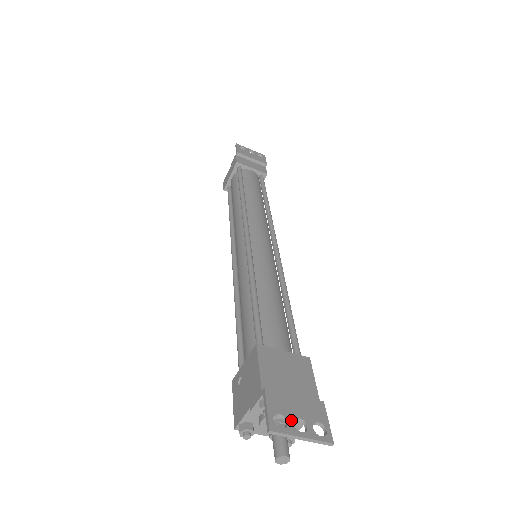
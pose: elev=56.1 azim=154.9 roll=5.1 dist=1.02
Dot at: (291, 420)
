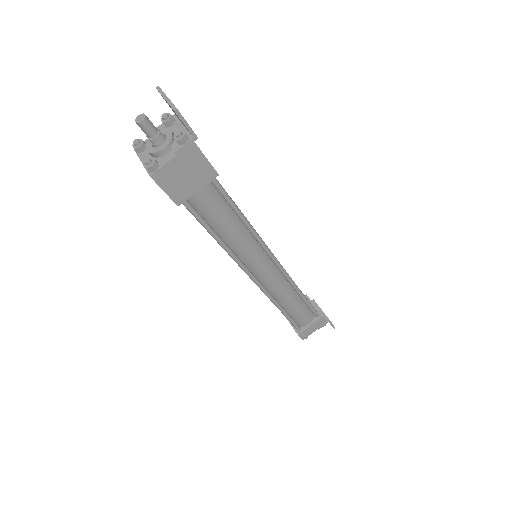
Dot at: occluded
